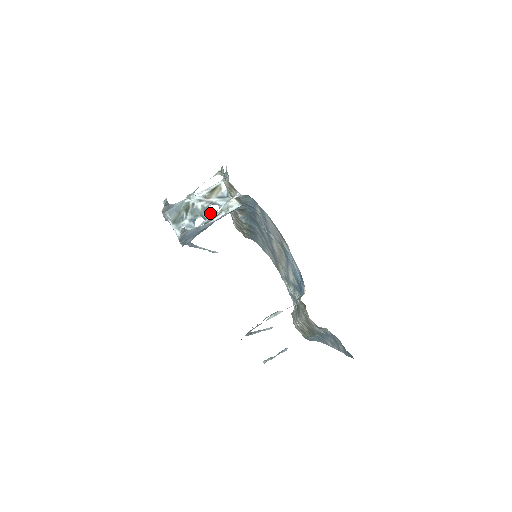
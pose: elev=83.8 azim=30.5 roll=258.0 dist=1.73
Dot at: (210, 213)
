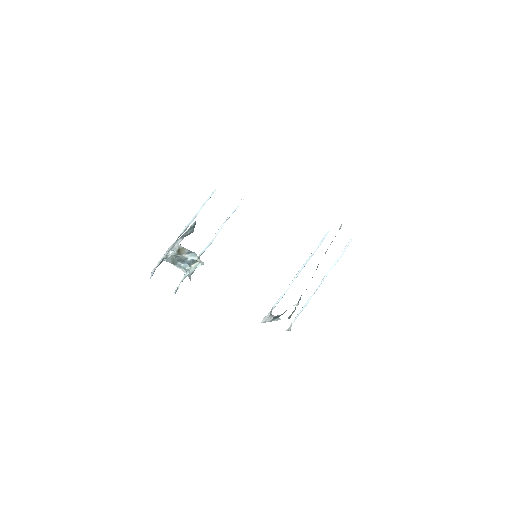
Dot at: (190, 264)
